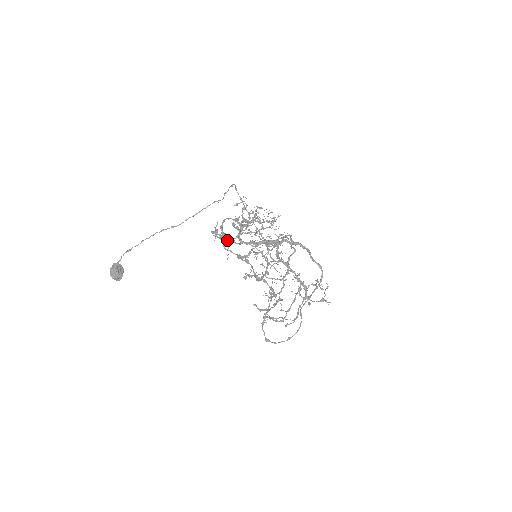
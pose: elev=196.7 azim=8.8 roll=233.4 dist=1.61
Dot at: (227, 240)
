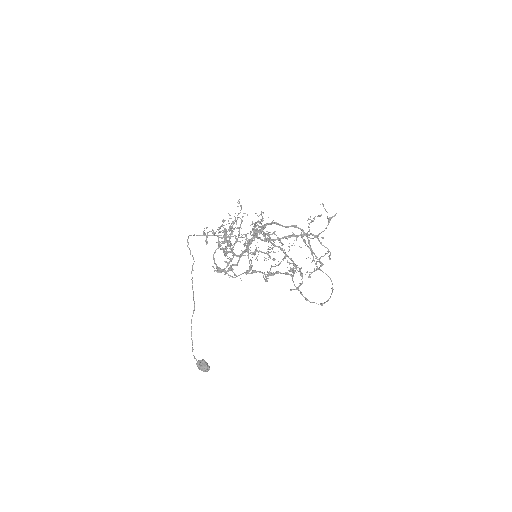
Dot at: (229, 270)
